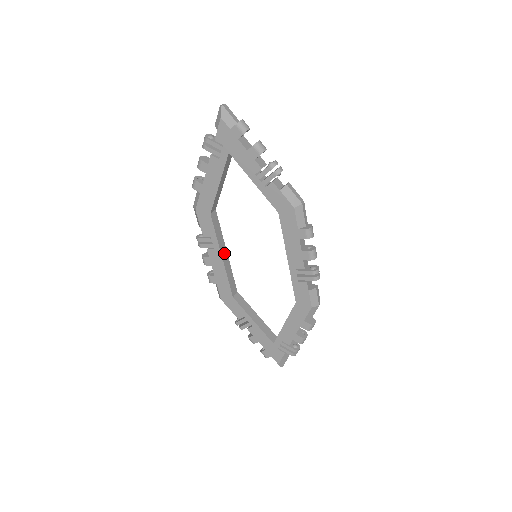
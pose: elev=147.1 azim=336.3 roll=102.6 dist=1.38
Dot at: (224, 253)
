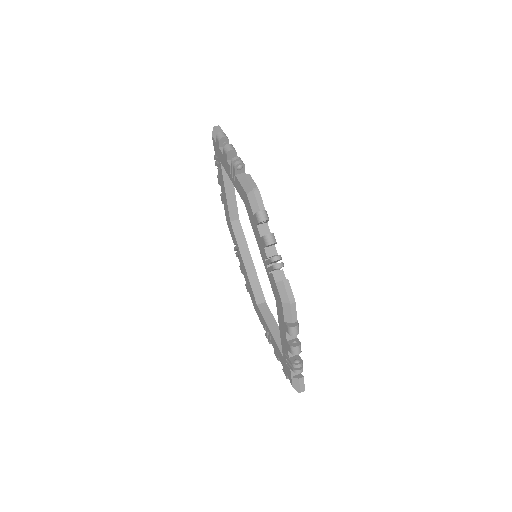
Dot at: (248, 260)
